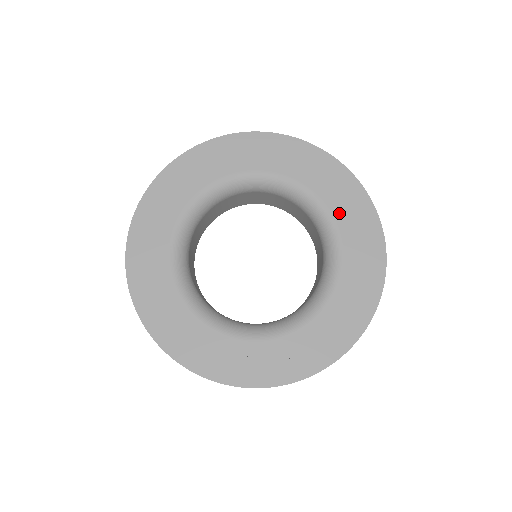
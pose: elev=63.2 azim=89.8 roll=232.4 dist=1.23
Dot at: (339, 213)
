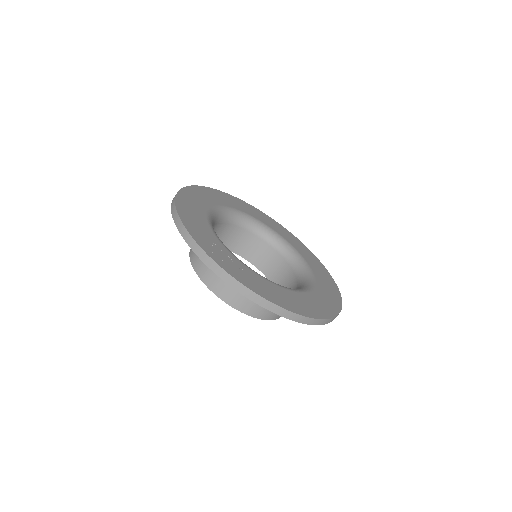
Dot at: (320, 283)
